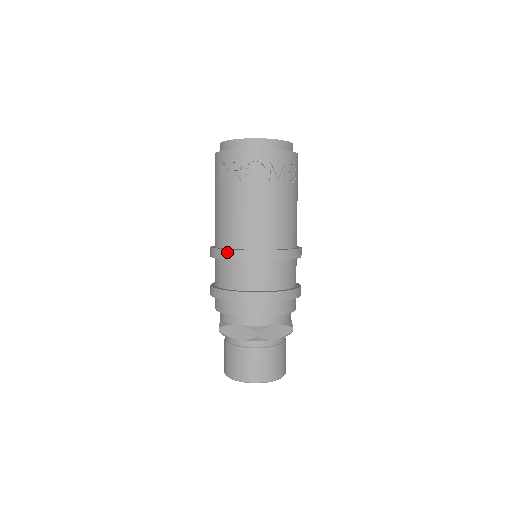
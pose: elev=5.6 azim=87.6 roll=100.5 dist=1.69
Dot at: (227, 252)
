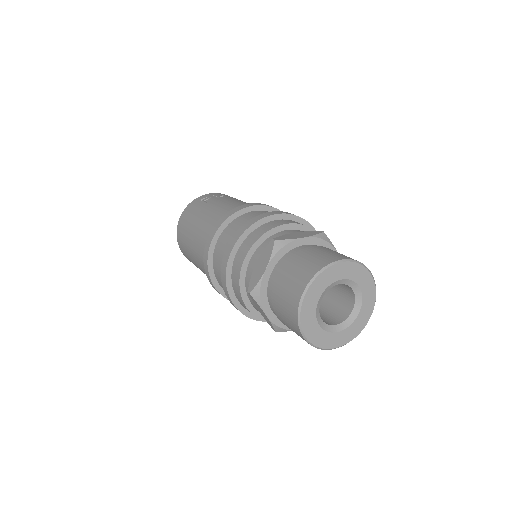
Dot at: (244, 205)
